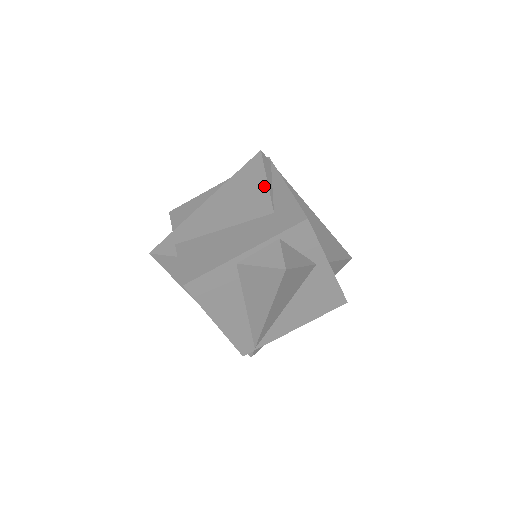
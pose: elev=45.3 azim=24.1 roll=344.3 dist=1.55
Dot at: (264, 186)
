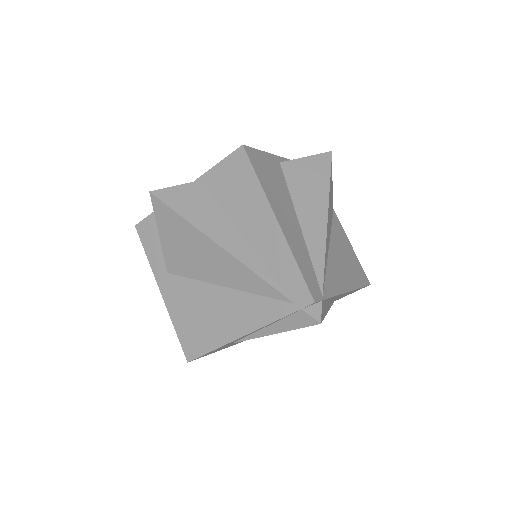
Dot at: occluded
